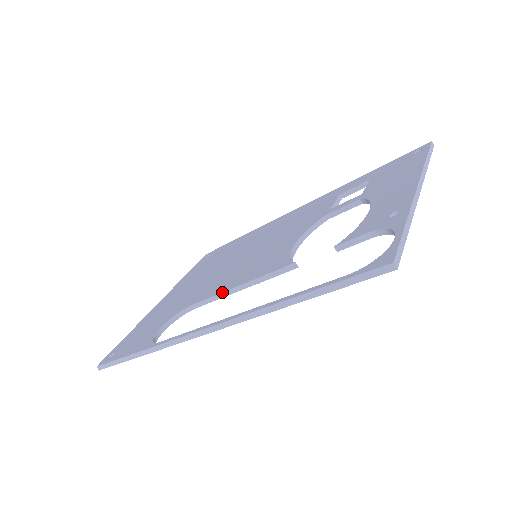
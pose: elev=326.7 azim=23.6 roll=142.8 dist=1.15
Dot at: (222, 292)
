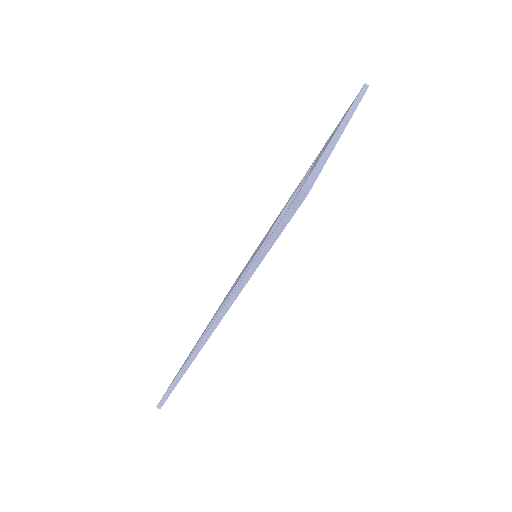
Dot at: occluded
